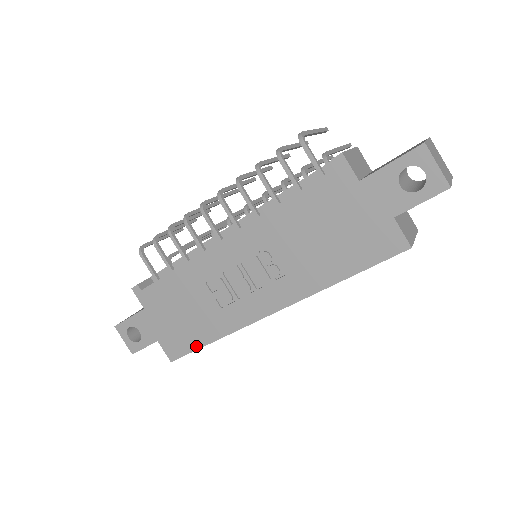
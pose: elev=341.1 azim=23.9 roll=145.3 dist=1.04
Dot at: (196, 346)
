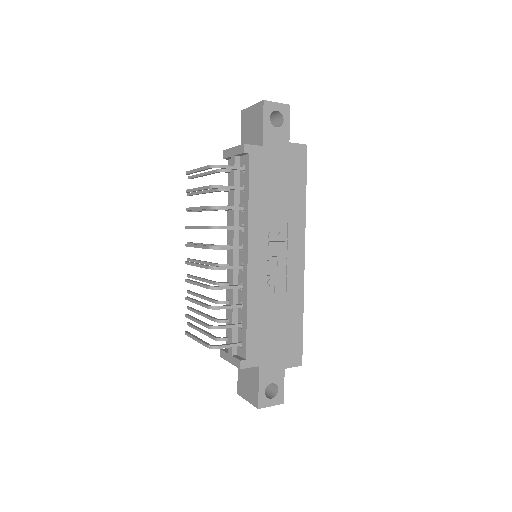
Dot at: (300, 333)
